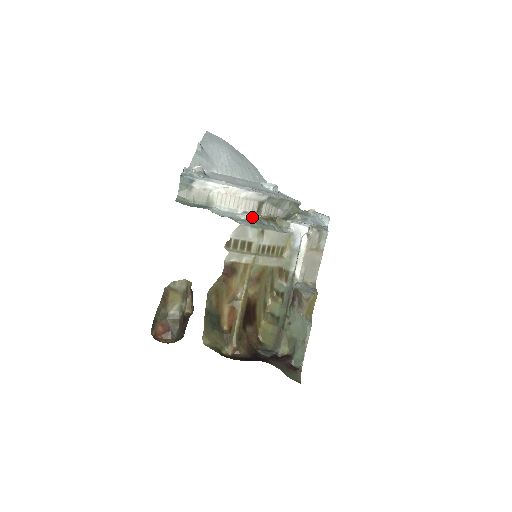
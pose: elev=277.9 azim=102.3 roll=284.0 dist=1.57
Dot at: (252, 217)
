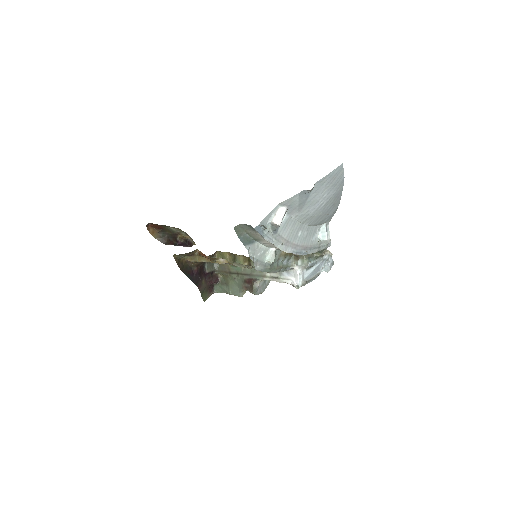
Dot at: occluded
